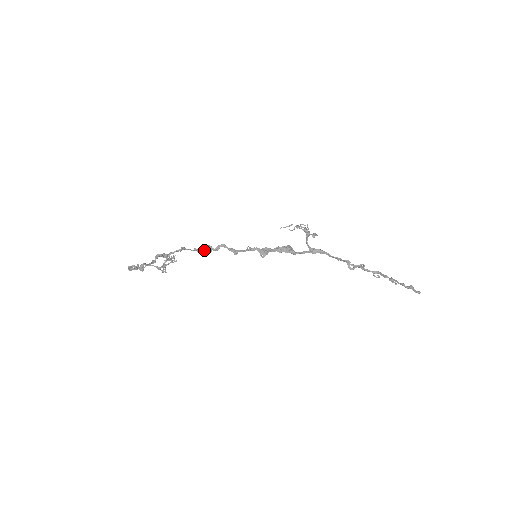
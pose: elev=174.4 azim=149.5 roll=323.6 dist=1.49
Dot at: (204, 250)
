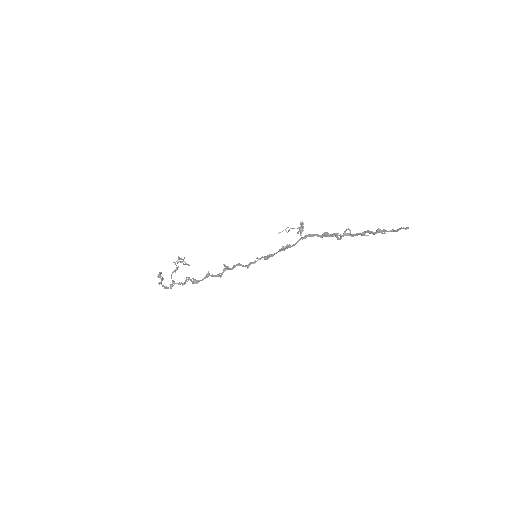
Dot at: (223, 271)
